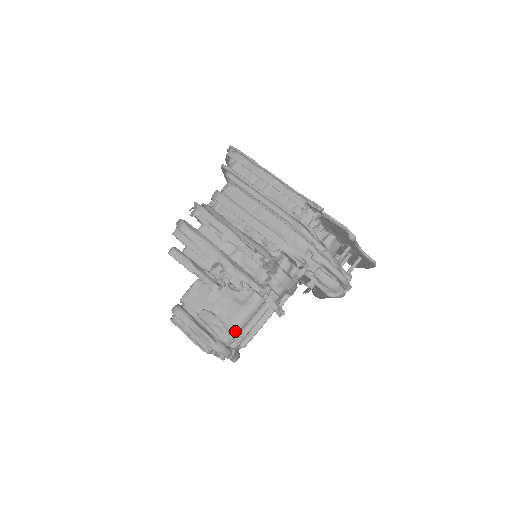
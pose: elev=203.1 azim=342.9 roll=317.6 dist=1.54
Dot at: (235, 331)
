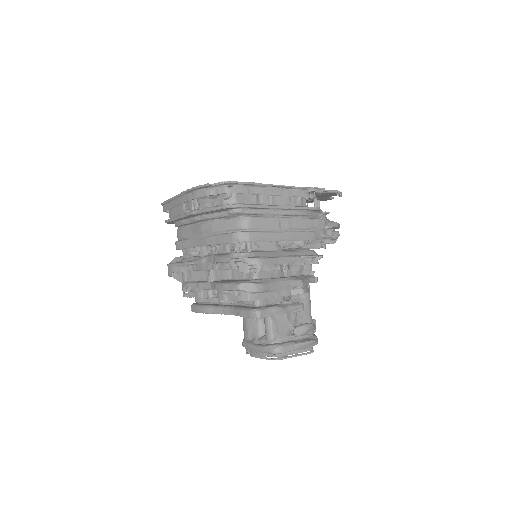
Dot at: (312, 320)
